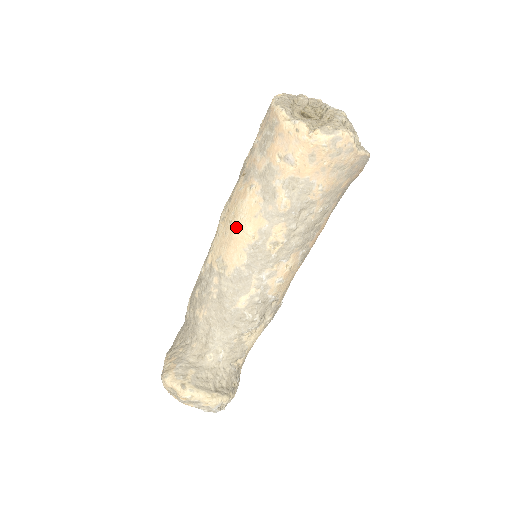
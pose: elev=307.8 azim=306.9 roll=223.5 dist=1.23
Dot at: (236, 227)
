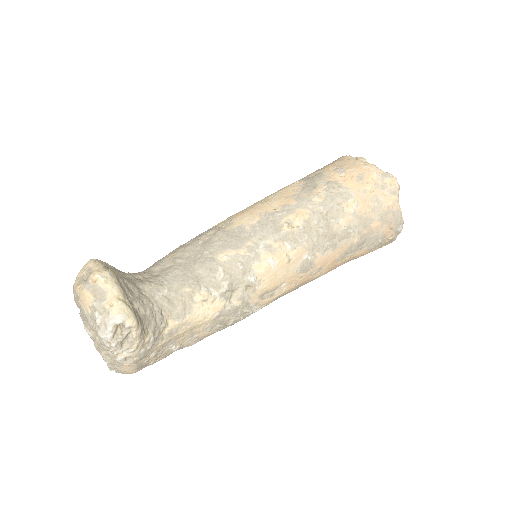
Dot at: (263, 201)
